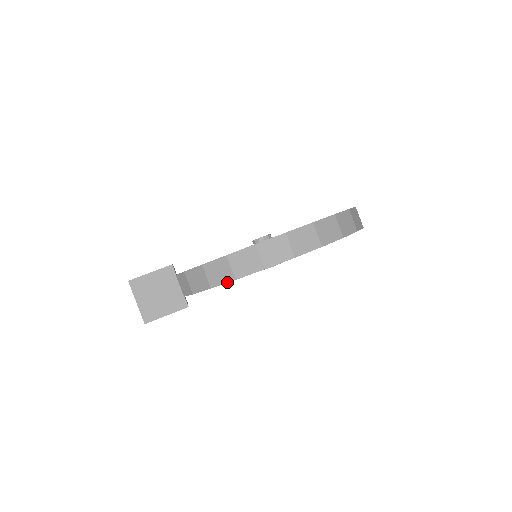
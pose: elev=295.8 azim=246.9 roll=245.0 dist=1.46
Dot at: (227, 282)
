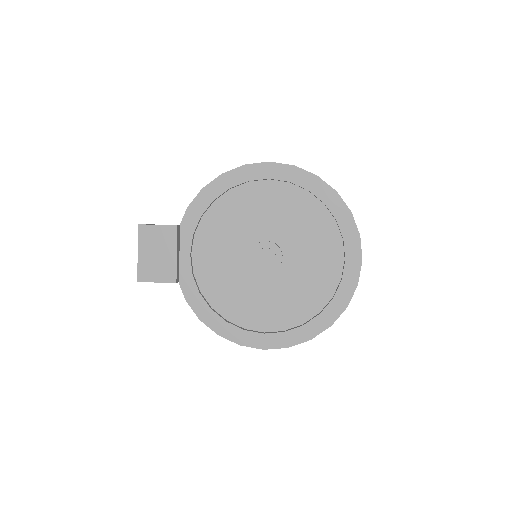
Dot at: (215, 179)
